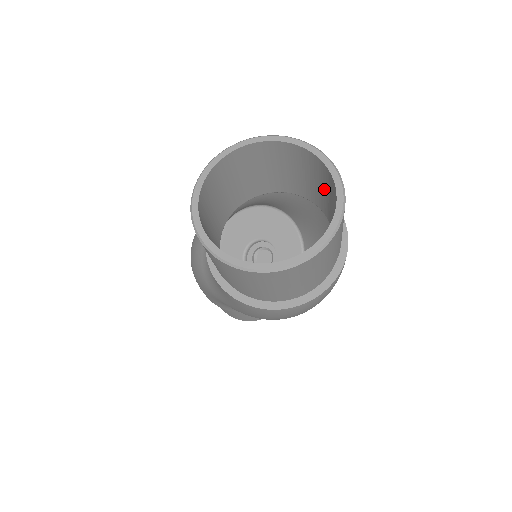
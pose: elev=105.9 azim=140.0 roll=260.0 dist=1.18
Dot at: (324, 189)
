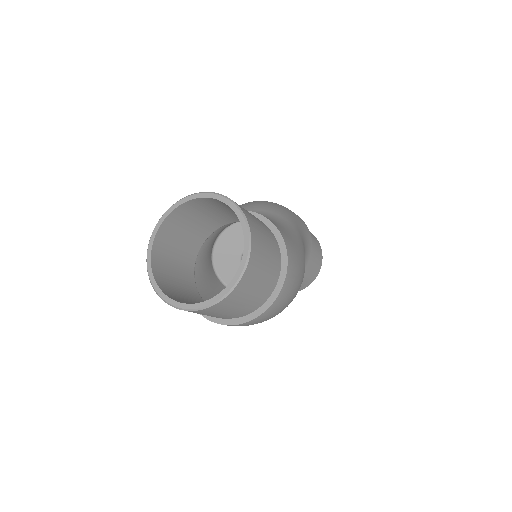
Dot at: occluded
